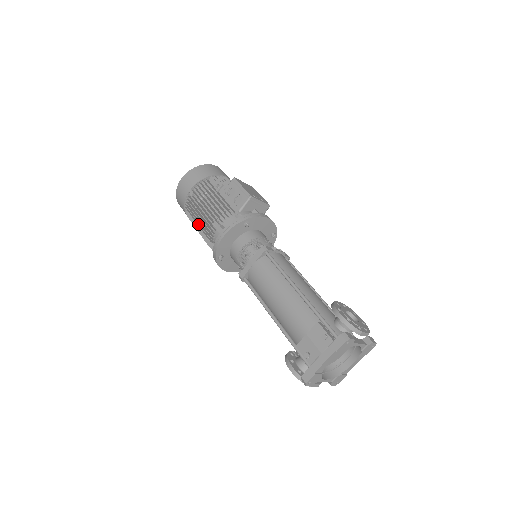
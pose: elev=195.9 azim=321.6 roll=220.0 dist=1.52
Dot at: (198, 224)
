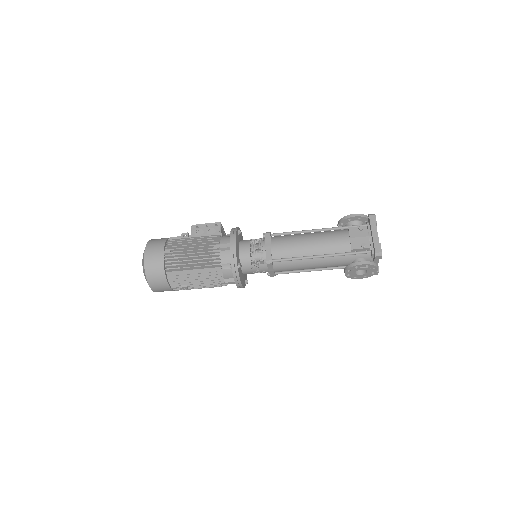
Dot at: (193, 267)
